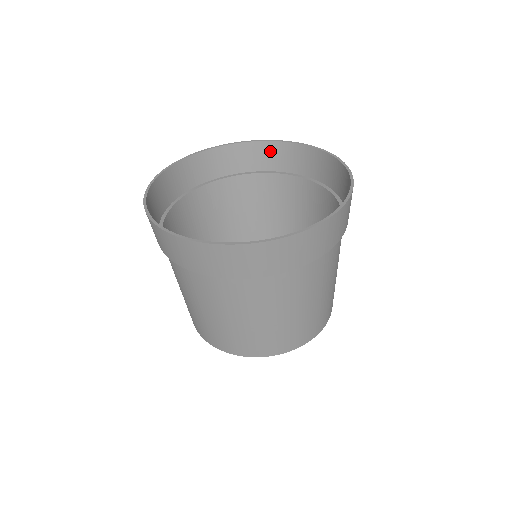
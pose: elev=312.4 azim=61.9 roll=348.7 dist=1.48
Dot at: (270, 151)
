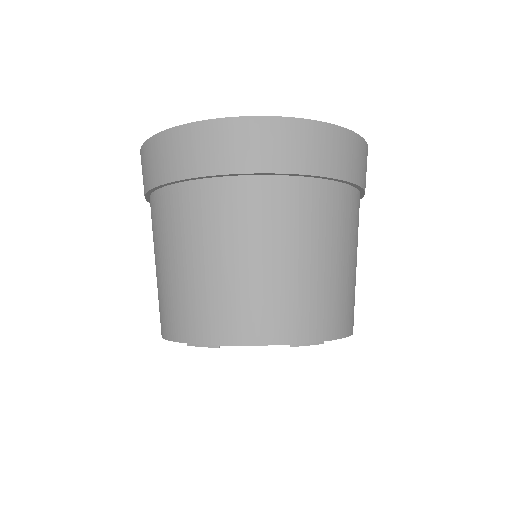
Dot at: occluded
